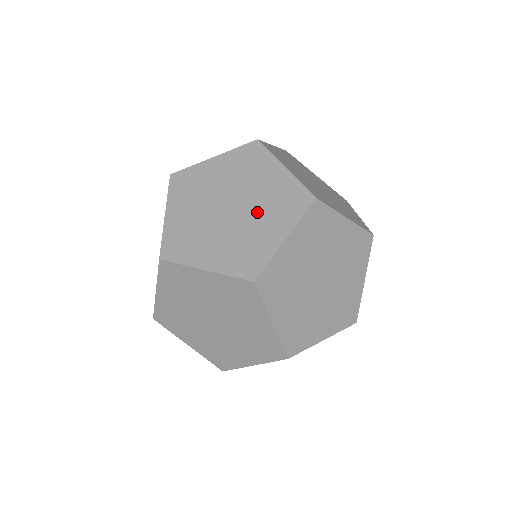
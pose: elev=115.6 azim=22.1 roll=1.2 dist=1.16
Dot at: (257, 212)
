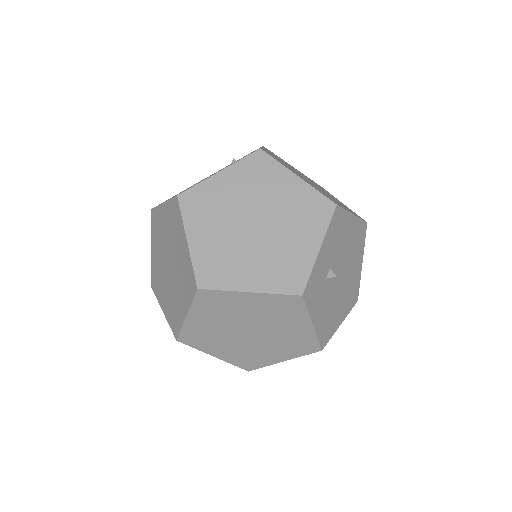
Dot at: (177, 279)
